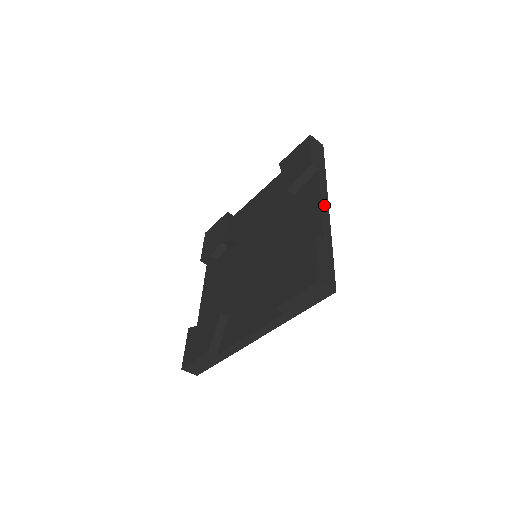
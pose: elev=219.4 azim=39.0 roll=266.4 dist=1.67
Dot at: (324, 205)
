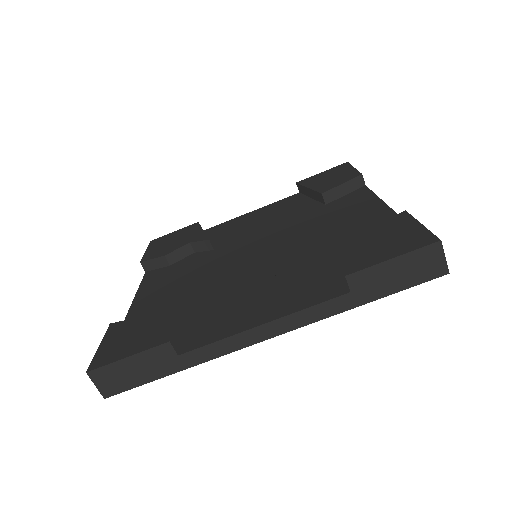
Dot at: occluded
